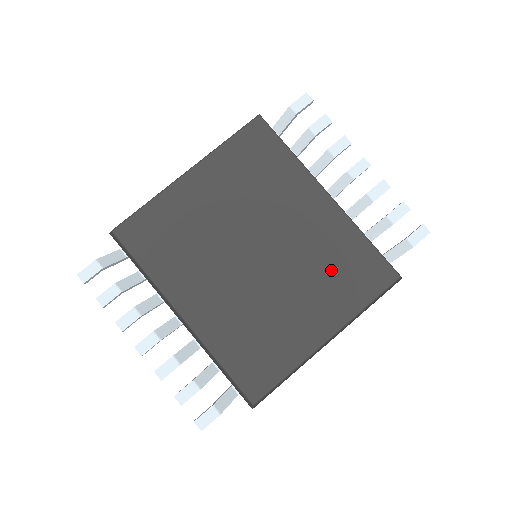
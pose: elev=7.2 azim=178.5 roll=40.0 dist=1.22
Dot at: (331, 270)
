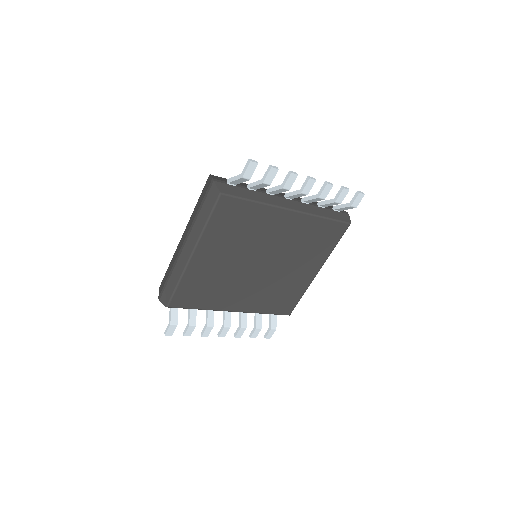
Dot at: (309, 245)
